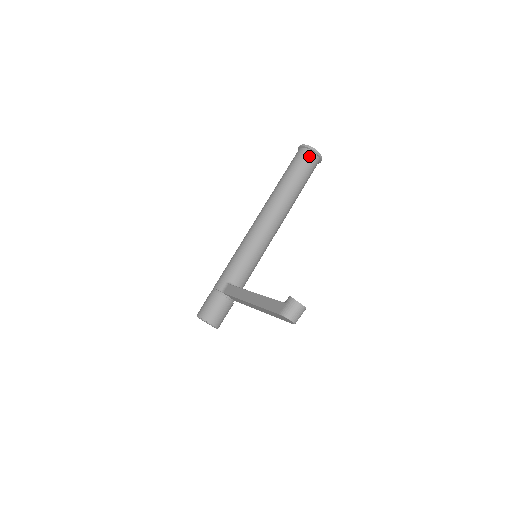
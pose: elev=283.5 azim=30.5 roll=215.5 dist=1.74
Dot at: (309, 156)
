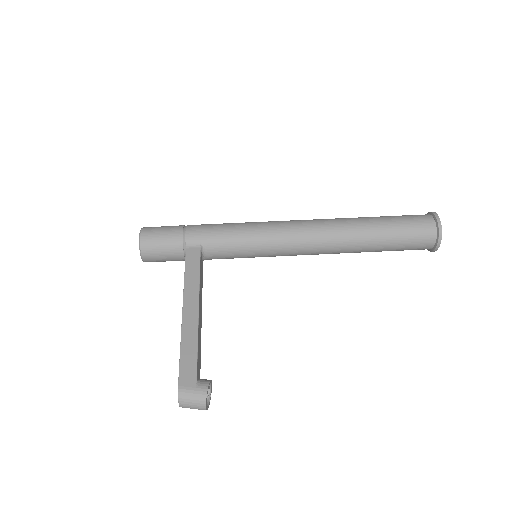
Dot at: (427, 239)
